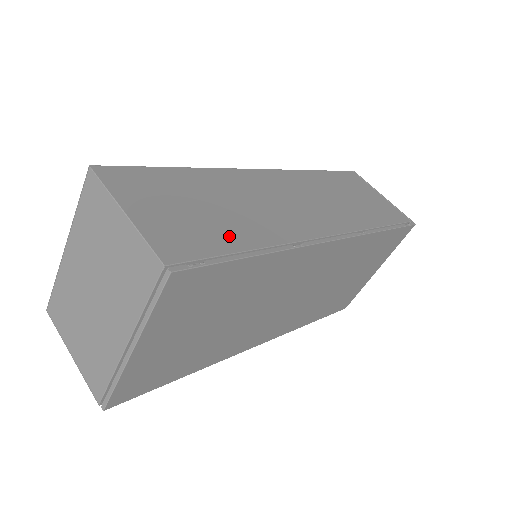
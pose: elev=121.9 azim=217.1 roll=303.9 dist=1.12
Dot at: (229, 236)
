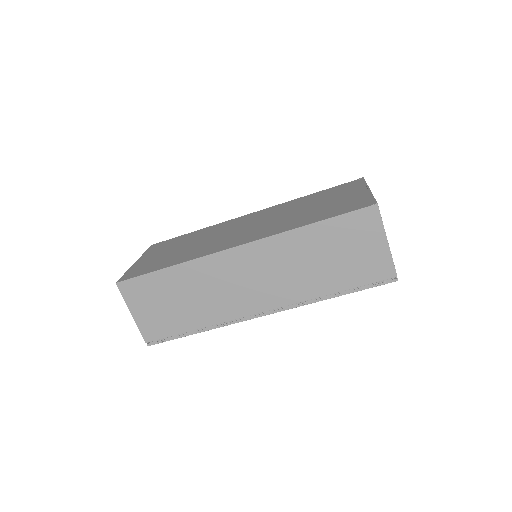
Dot at: (183, 323)
